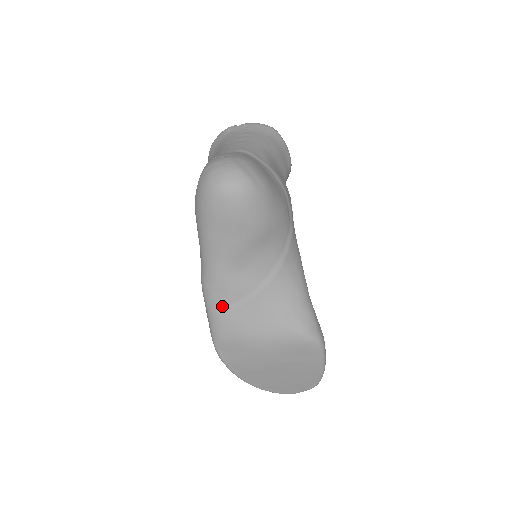
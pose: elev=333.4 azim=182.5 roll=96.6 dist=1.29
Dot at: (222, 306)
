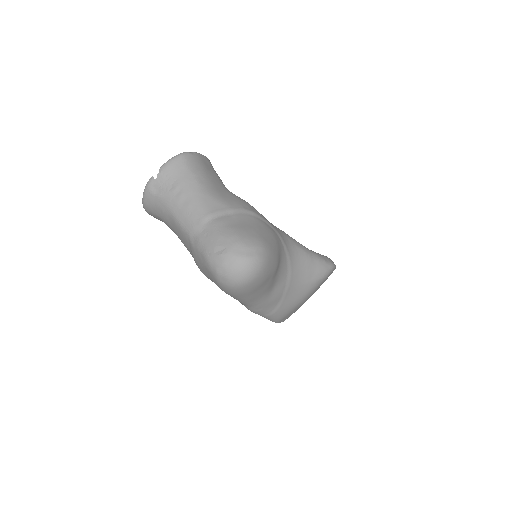
Dot at: (273, 310)
